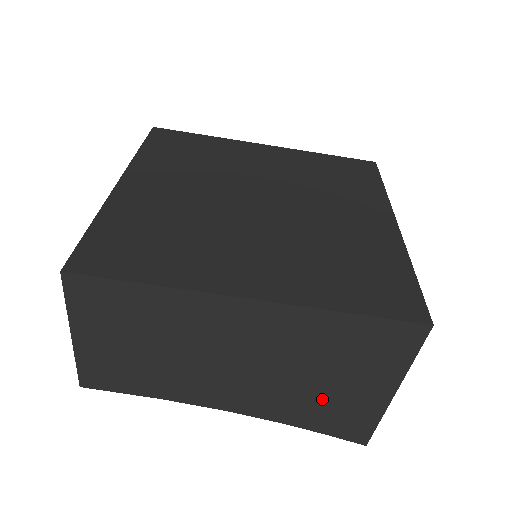
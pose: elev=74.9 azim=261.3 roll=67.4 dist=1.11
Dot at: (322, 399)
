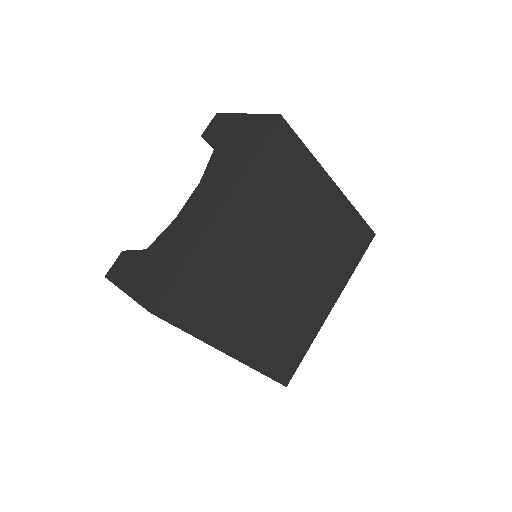
Dot at: occluded
